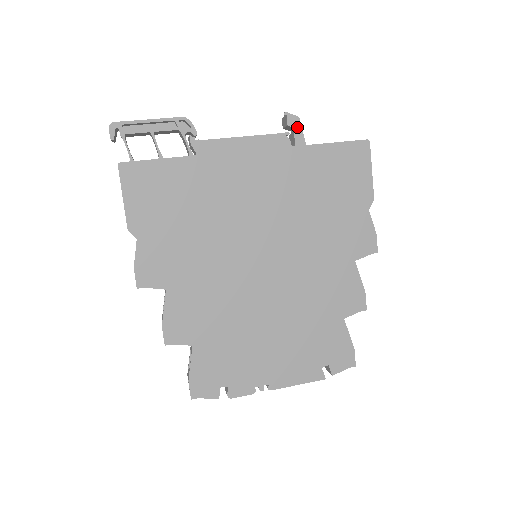
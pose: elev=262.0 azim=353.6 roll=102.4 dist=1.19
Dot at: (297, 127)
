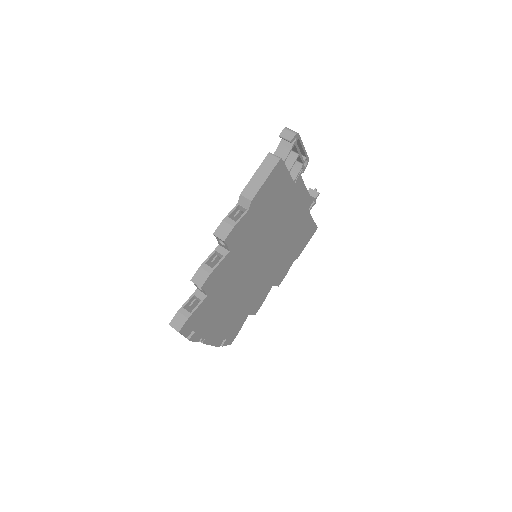
Dot at: occluded
